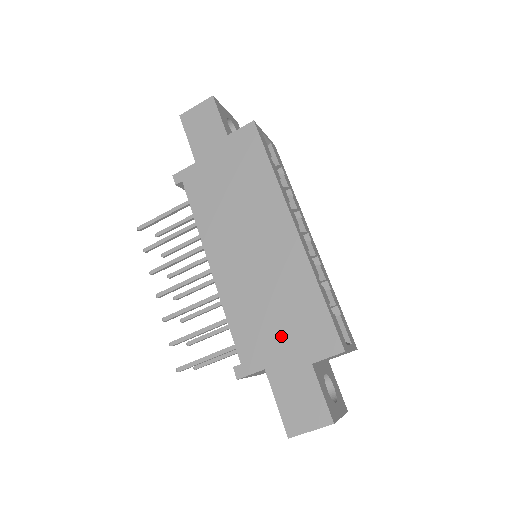
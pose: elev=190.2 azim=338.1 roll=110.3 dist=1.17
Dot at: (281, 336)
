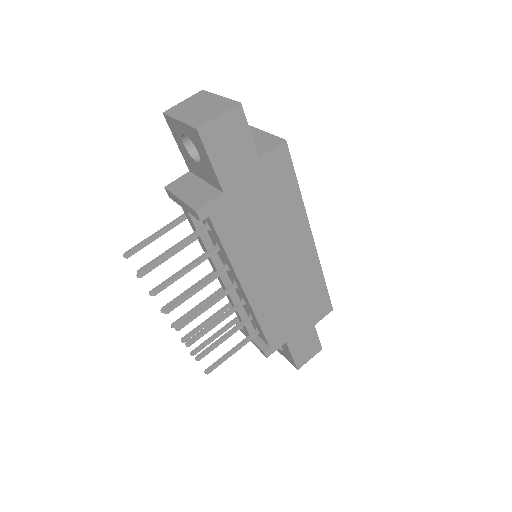
Dot at: (298, 318)
